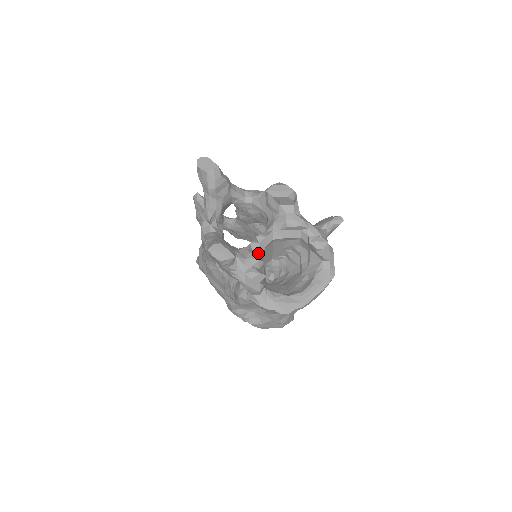
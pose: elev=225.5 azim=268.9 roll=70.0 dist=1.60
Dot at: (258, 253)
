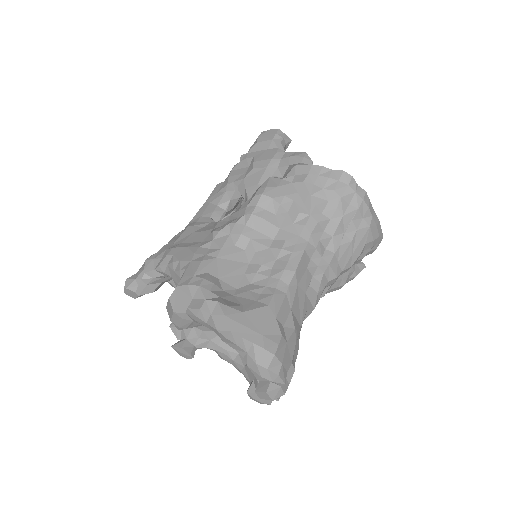
Dot at: occluded
